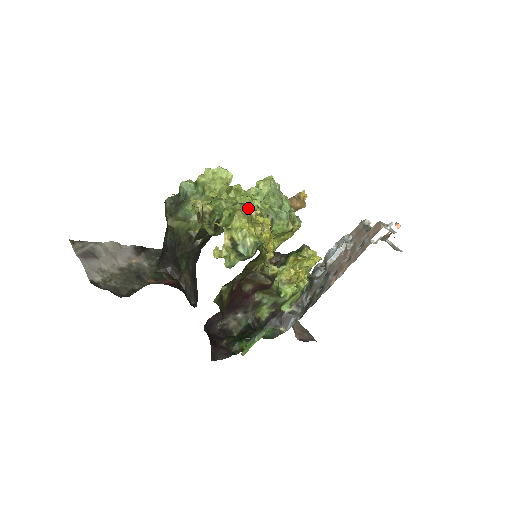
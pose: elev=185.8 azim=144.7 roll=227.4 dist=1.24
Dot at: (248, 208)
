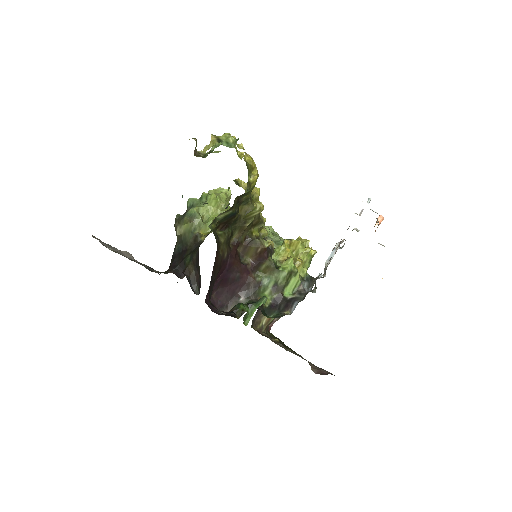
Dot at: occluded
